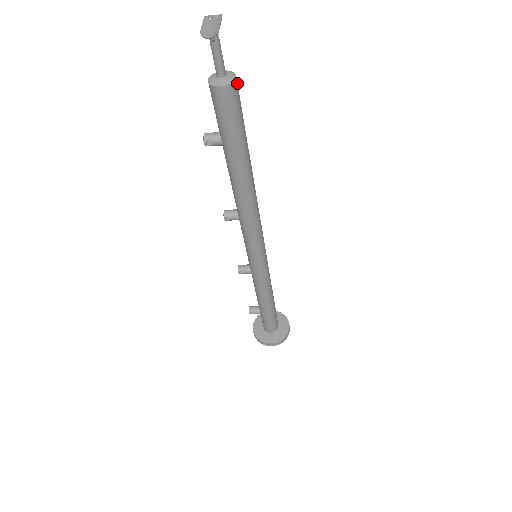
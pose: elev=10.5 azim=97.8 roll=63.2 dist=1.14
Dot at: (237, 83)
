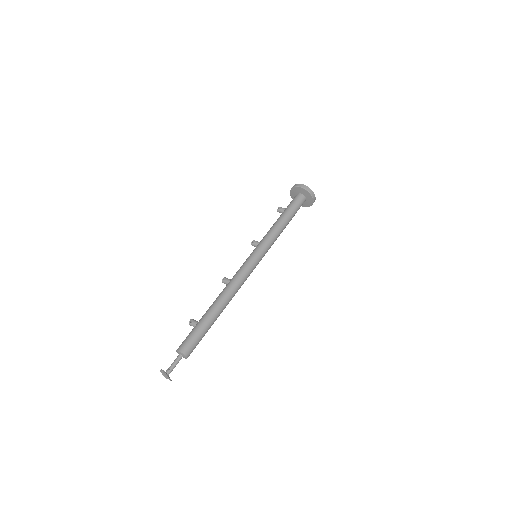
Dot at: (188, 354)
